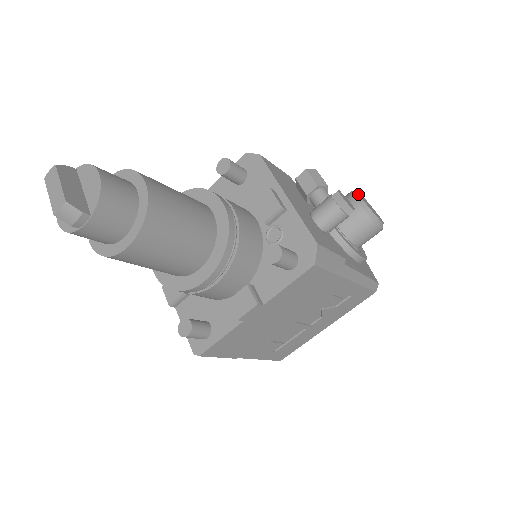
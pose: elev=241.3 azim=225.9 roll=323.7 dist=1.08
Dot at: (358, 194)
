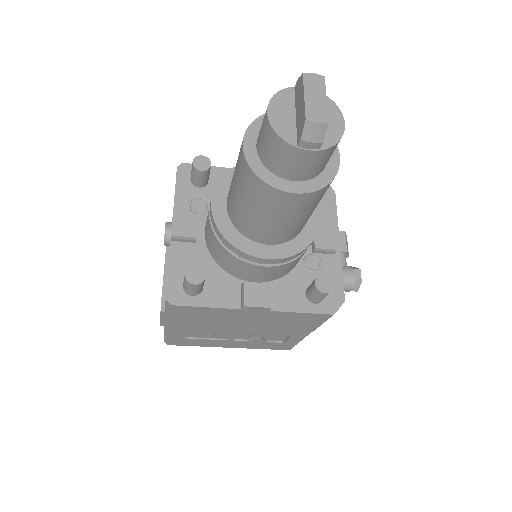
Dot at: occluded
